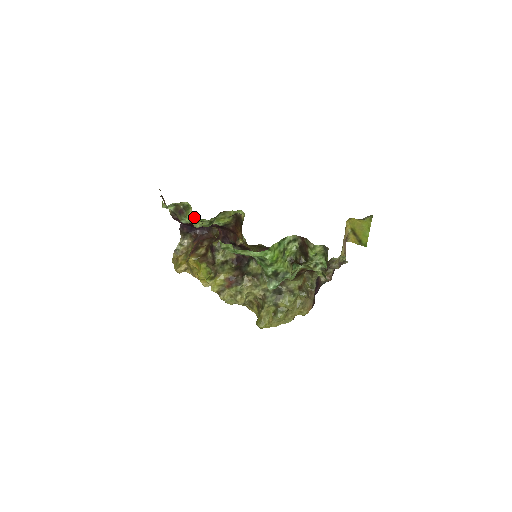
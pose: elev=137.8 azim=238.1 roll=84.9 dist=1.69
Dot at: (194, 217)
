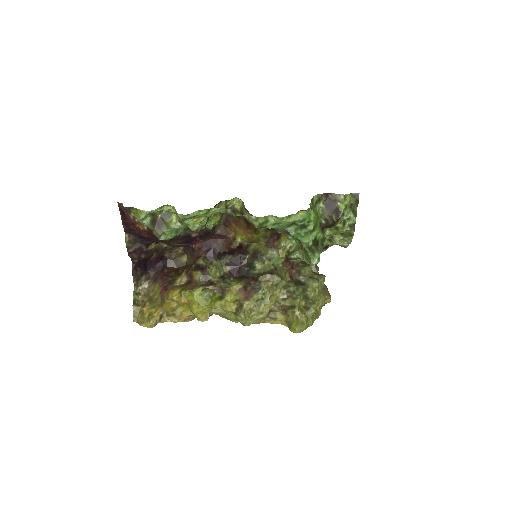
Dot at: (156, 243)
